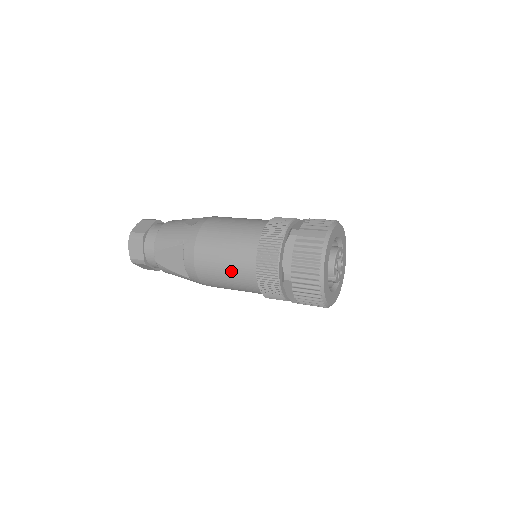
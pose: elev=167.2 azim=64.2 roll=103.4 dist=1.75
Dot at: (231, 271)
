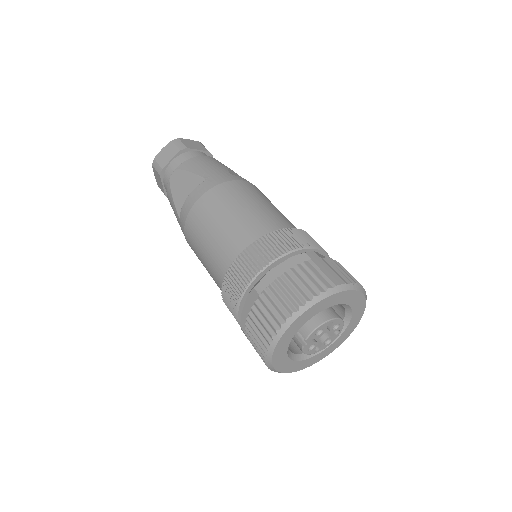
Dot at: (217, 237)
